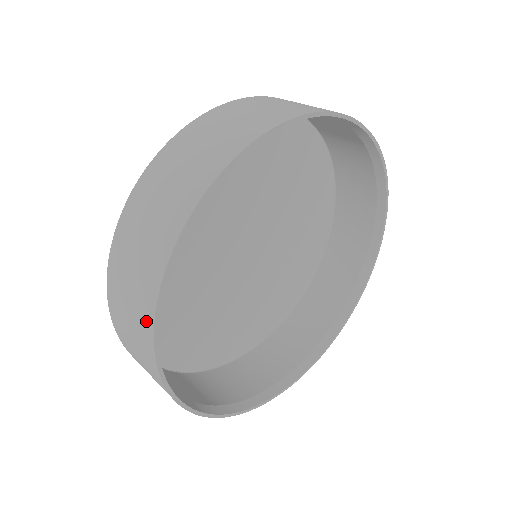
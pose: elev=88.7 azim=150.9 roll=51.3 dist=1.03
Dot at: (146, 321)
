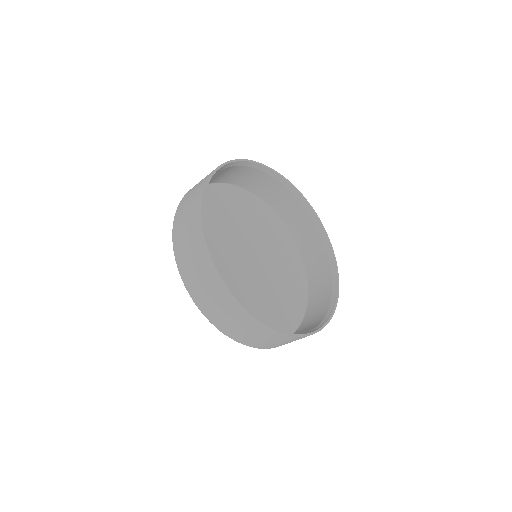
Dot at: (200, 241)
